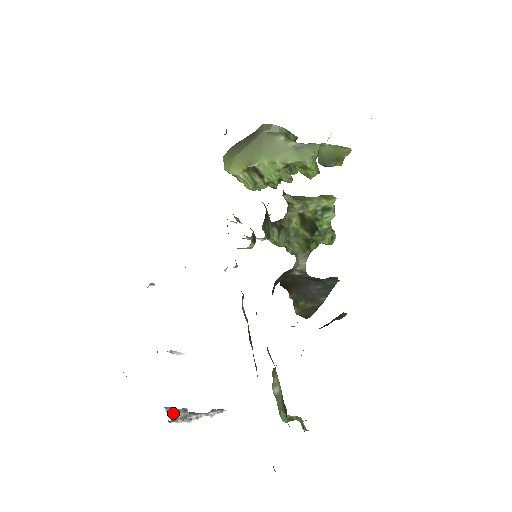
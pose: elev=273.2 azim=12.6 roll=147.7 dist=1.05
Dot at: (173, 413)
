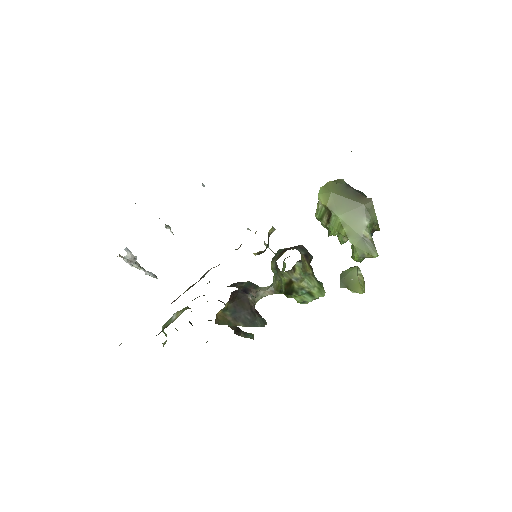
Dot at: (127, 253)
